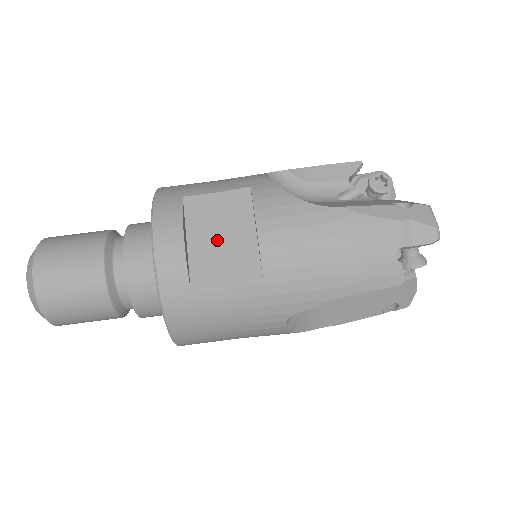
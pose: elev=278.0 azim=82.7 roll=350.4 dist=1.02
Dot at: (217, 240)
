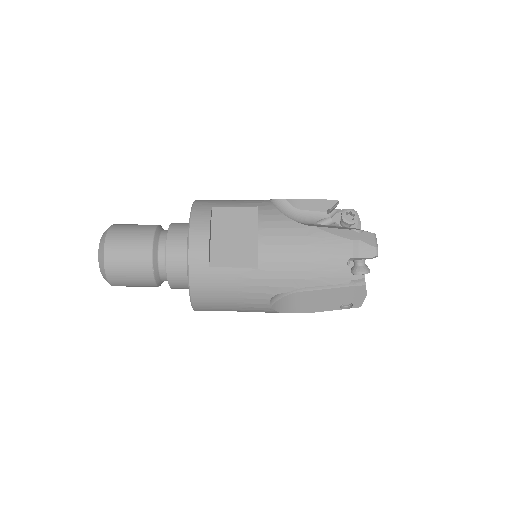
Dot at: (231, 238)
